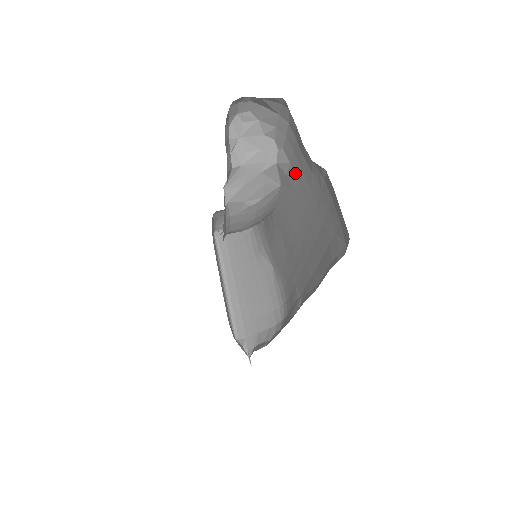
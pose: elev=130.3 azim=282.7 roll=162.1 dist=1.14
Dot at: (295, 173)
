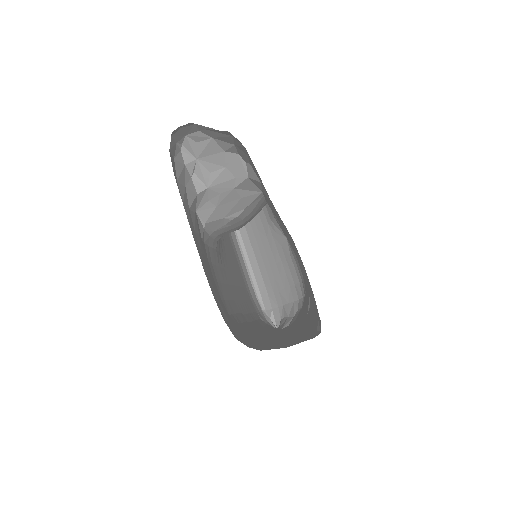
Dot at: (268, 196)
